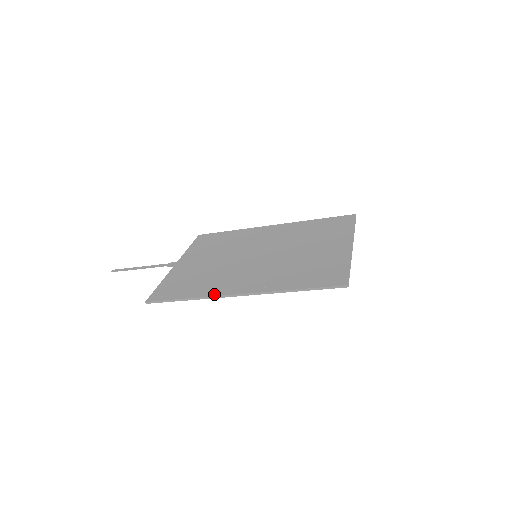
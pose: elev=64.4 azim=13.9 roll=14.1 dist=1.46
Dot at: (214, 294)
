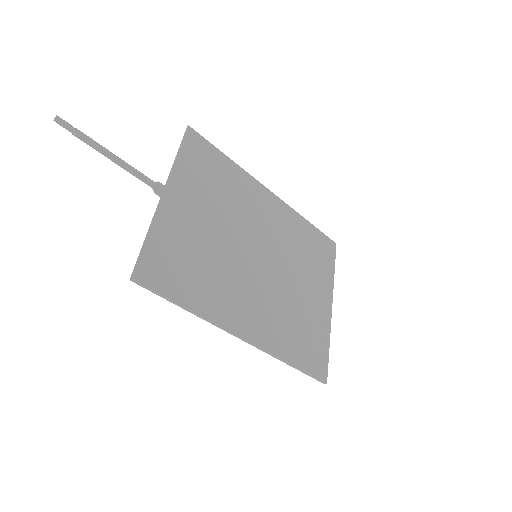
Dot at: (219, 322)
